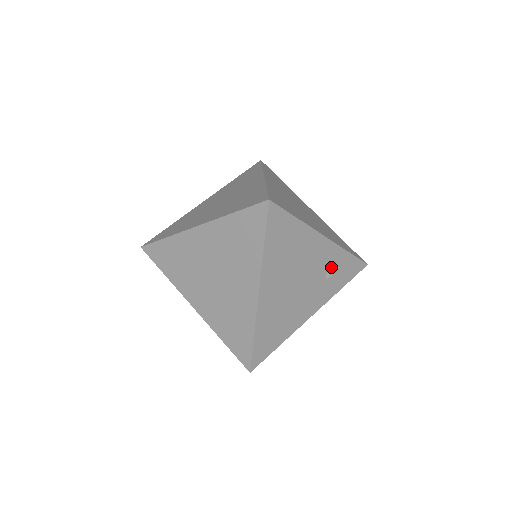
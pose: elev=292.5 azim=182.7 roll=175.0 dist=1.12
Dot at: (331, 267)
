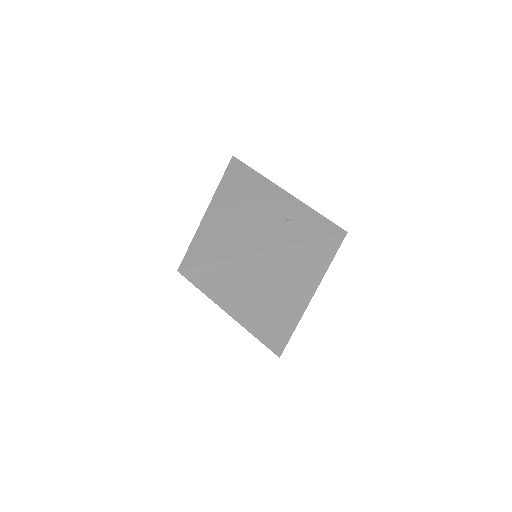
Dot at: (292, 217)
